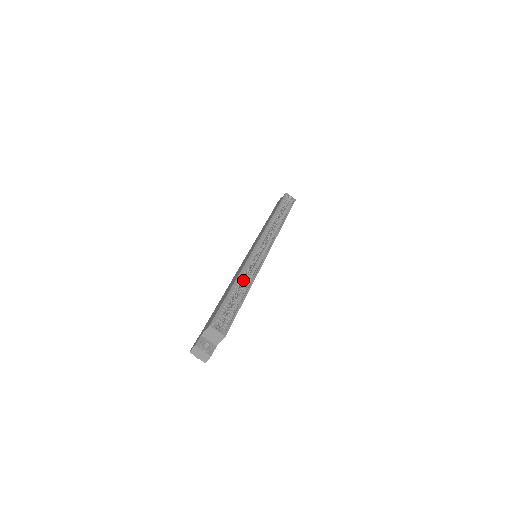
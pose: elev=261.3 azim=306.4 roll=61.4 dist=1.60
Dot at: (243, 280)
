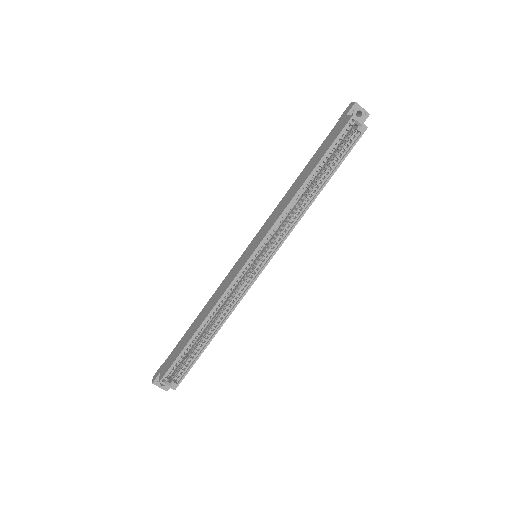
Dot at: occluded
